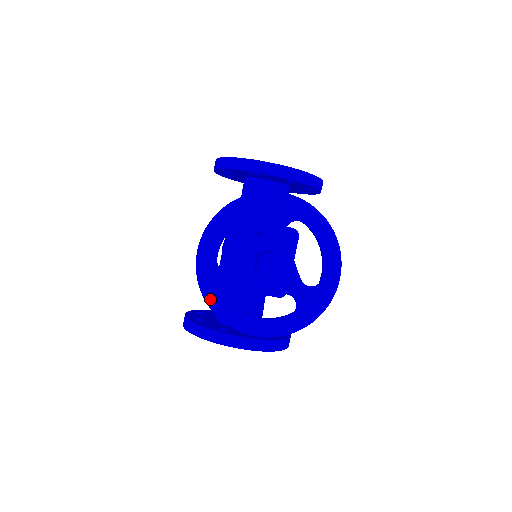
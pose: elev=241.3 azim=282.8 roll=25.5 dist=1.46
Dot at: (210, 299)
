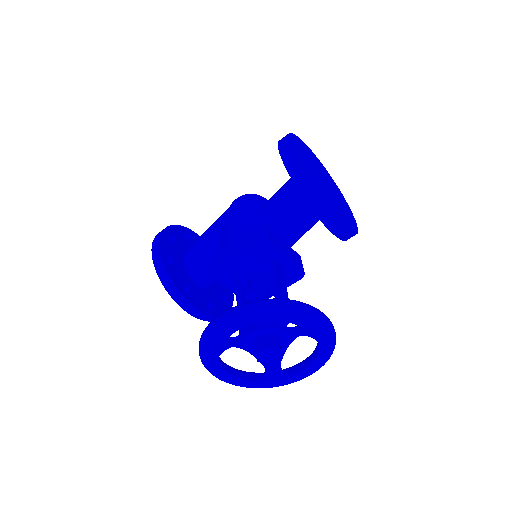
Dot at: (205, 351)
